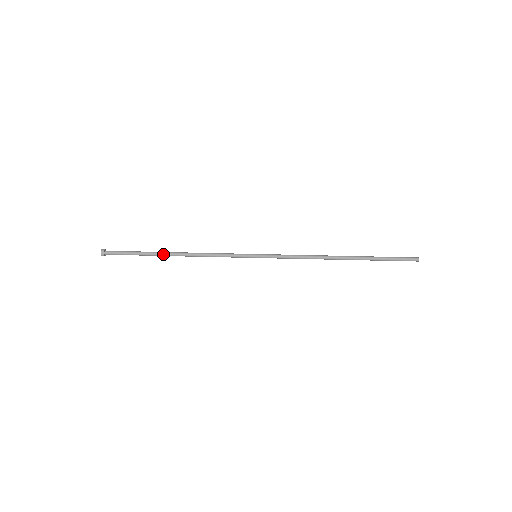
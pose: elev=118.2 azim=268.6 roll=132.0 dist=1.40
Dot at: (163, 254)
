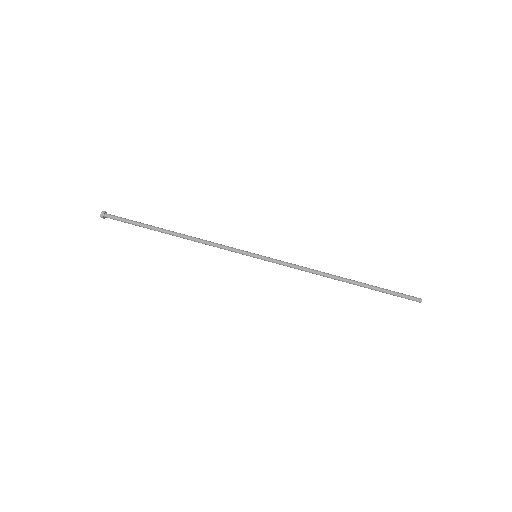
Dot at: (163, 230)
